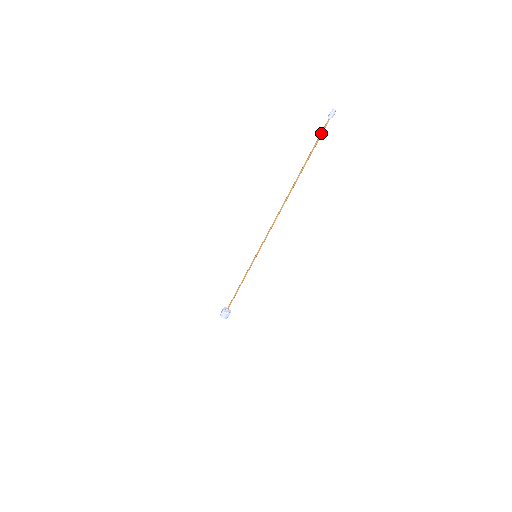
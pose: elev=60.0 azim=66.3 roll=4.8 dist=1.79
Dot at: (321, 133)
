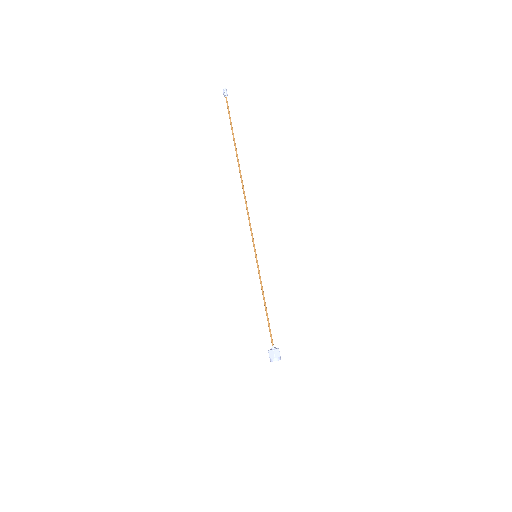
Dot at: (228, 110)
